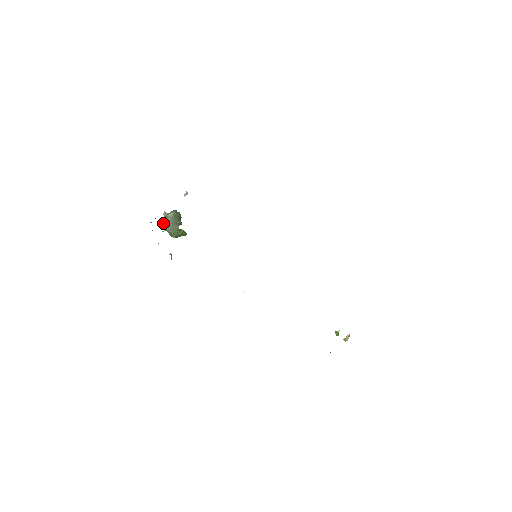
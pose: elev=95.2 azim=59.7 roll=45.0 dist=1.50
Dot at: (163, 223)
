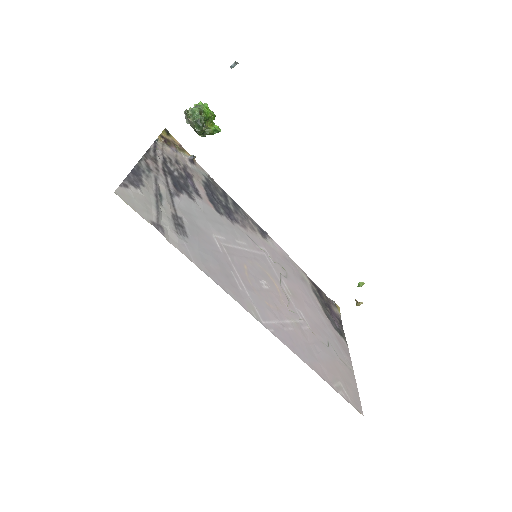
Dot at: occluded
